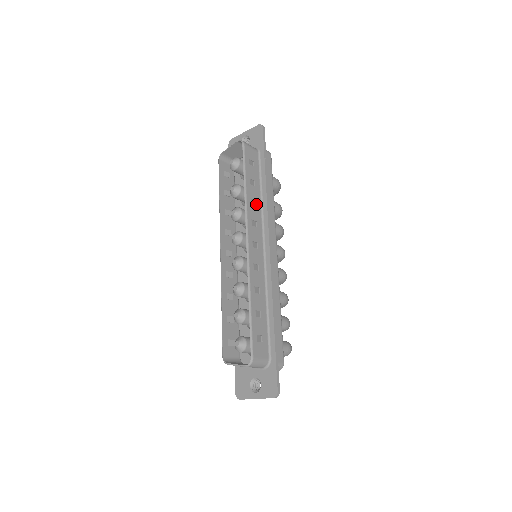
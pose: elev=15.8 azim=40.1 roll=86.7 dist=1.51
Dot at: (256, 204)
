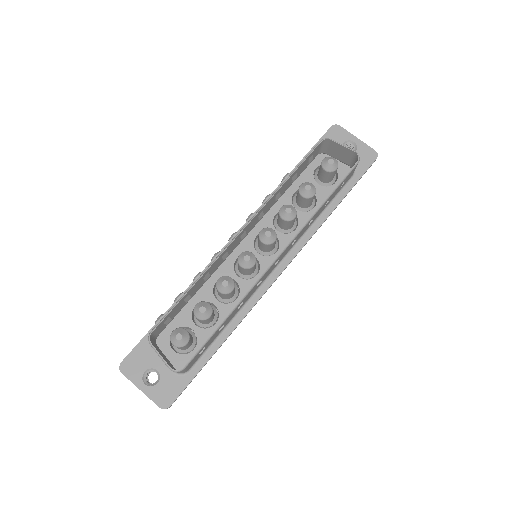
Dot at: (310, 223)
